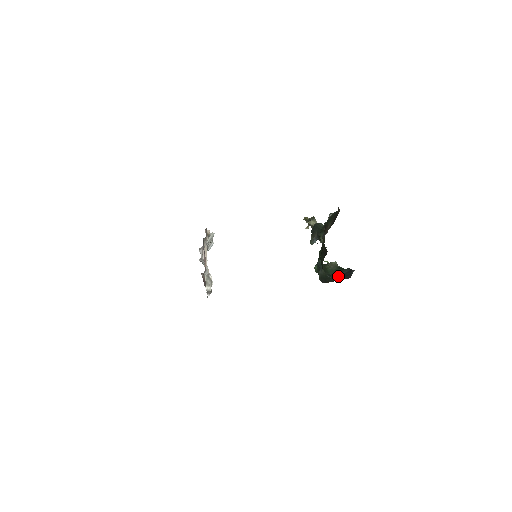
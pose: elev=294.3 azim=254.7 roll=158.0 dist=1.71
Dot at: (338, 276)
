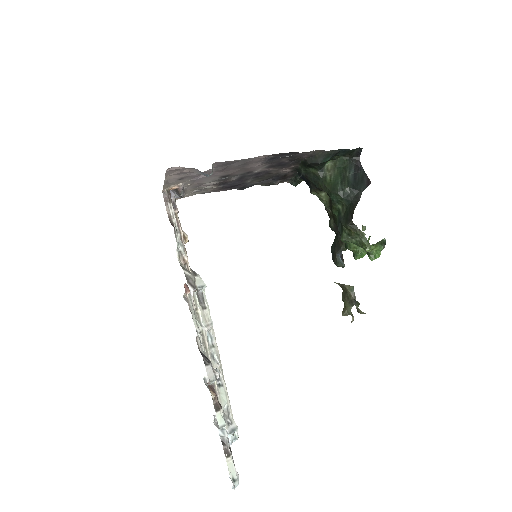
Dot at: (352, 184)
